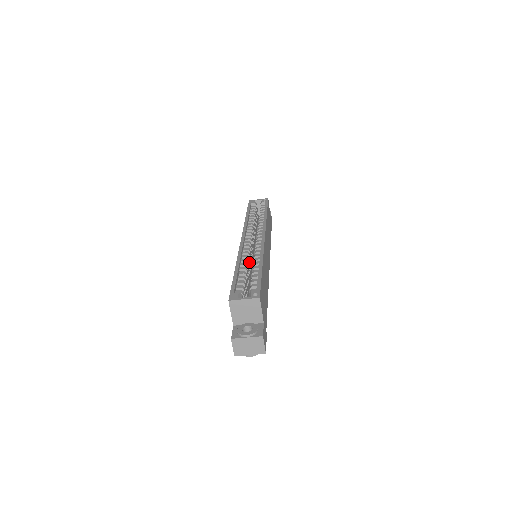
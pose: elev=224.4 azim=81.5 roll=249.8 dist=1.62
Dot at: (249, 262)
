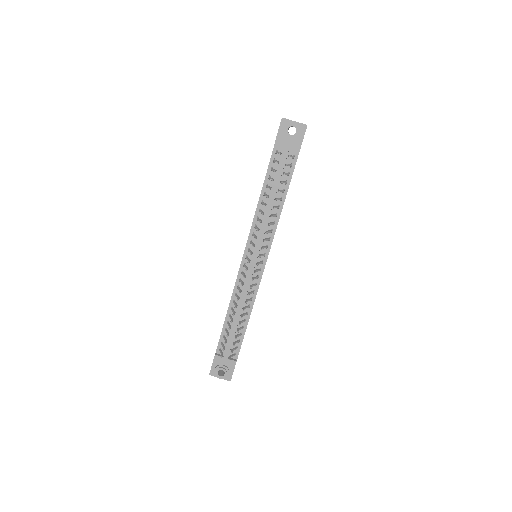
Dot at: occluded
